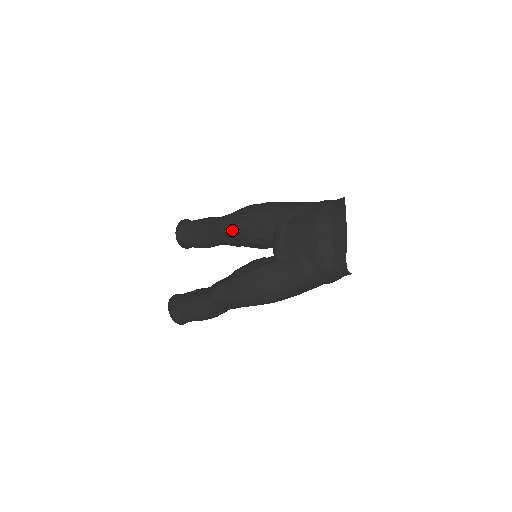
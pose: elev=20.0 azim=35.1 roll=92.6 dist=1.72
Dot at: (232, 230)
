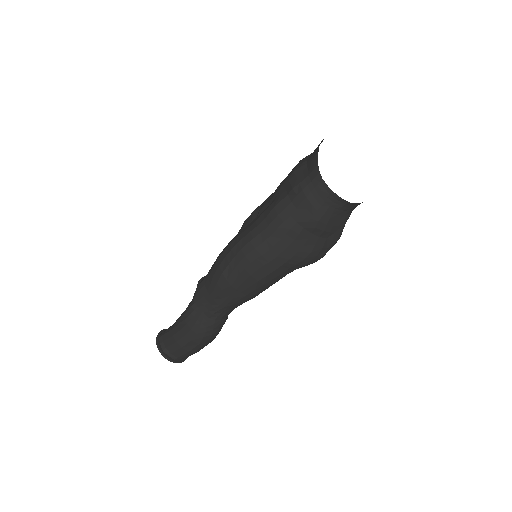
Dot at: occluded
